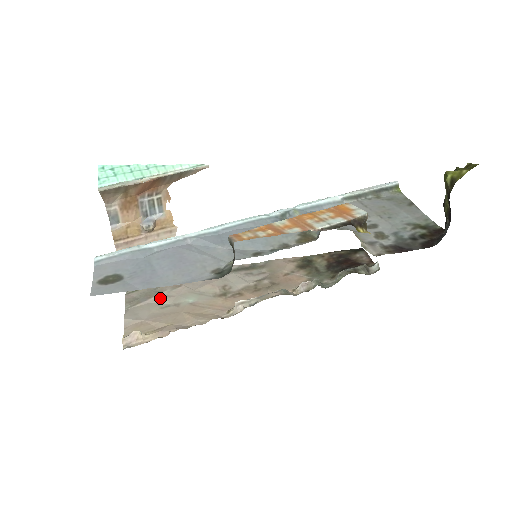
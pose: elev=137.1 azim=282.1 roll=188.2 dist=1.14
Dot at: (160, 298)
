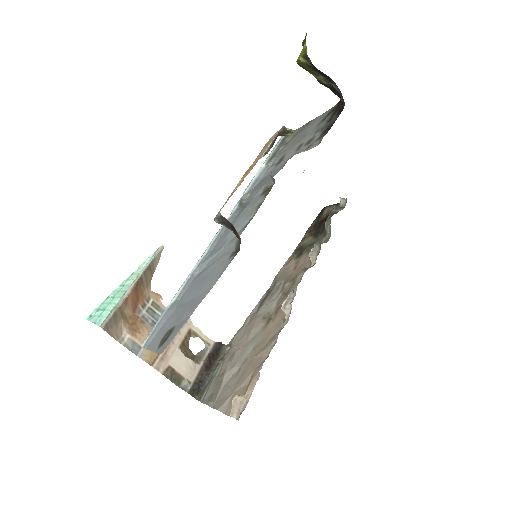
Dot at: (228, 374)
